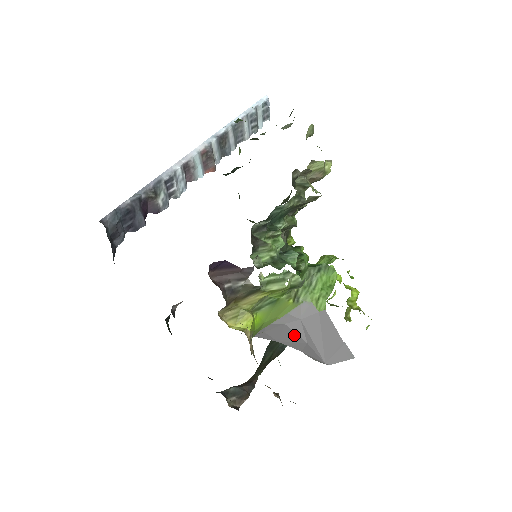
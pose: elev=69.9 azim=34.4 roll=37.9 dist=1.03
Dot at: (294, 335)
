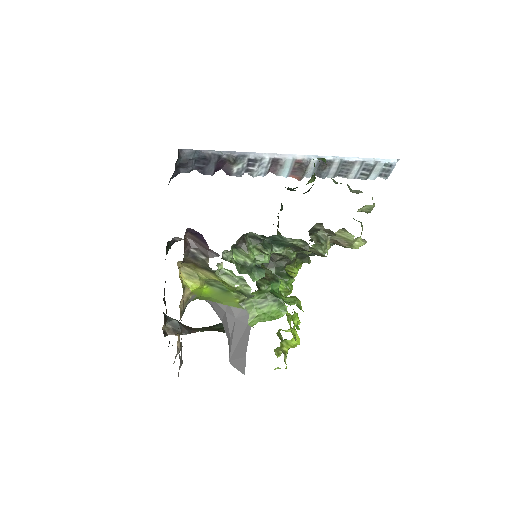
Dot at: (227, 324)
